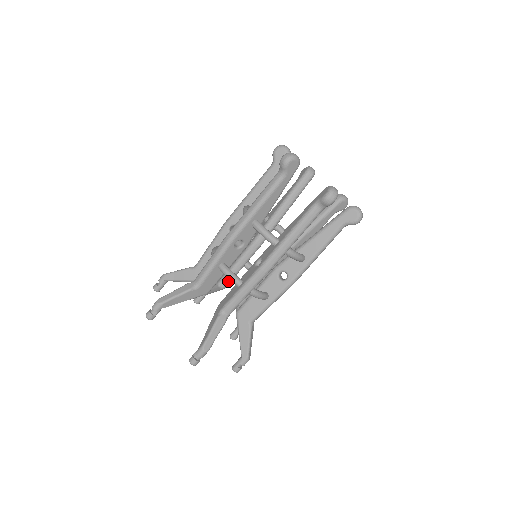
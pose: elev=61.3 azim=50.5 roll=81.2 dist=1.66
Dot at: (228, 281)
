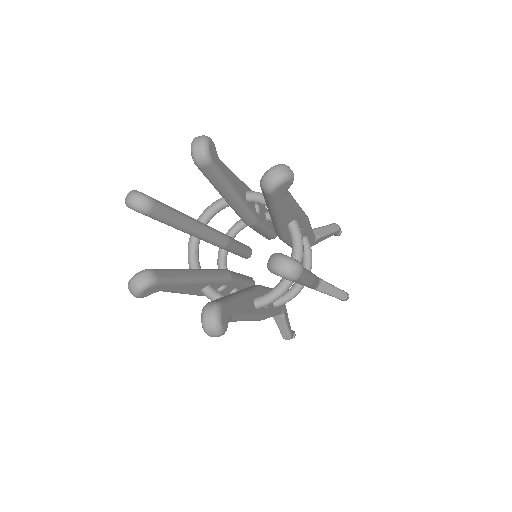
Dot at: (270, 237)
